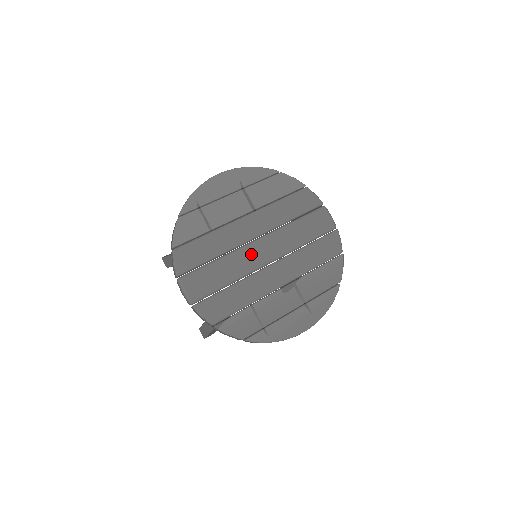
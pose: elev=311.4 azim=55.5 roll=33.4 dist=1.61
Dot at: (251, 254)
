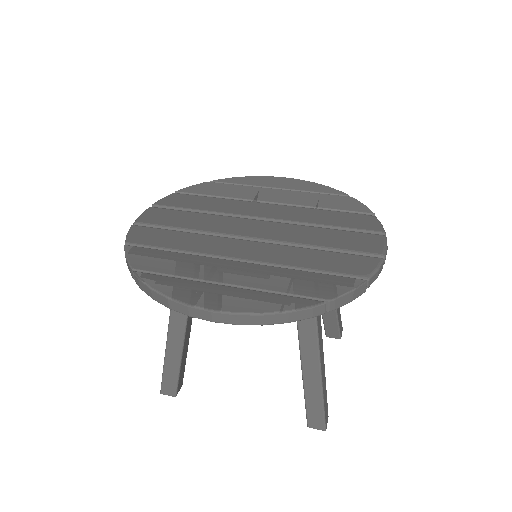
Dot at: (239, 224)
